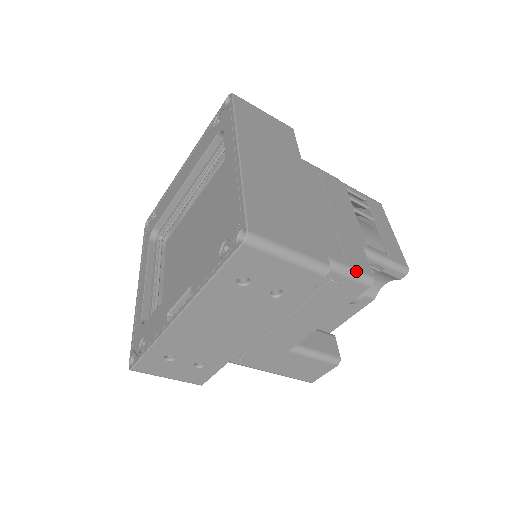
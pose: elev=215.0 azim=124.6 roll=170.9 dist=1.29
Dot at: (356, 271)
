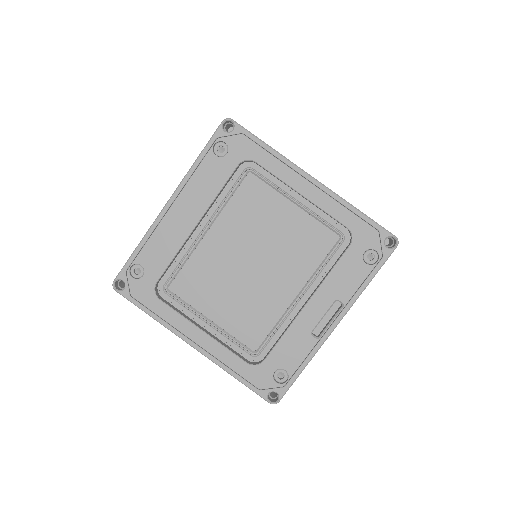
Dot at: occluded
